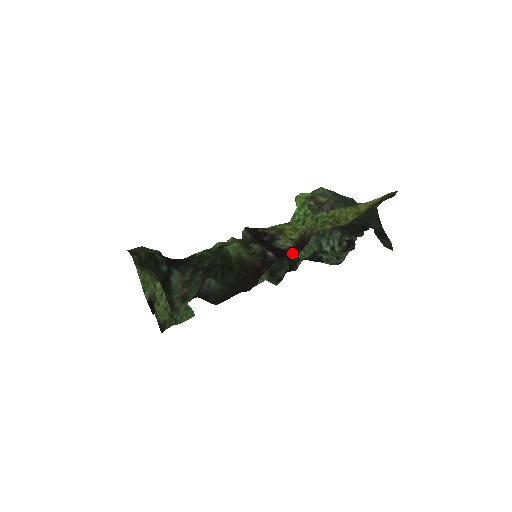
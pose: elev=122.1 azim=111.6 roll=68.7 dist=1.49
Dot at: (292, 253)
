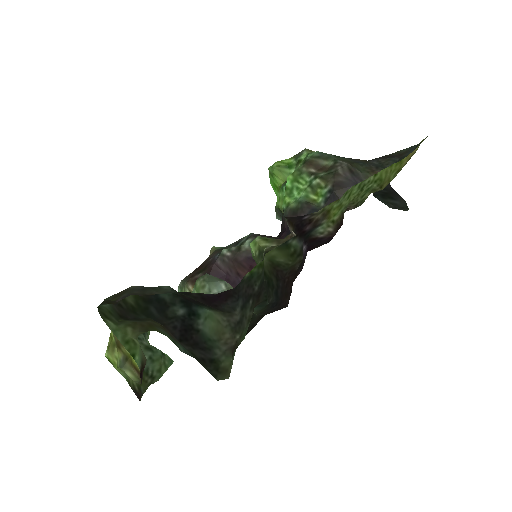
Dot at: (328, 240)
